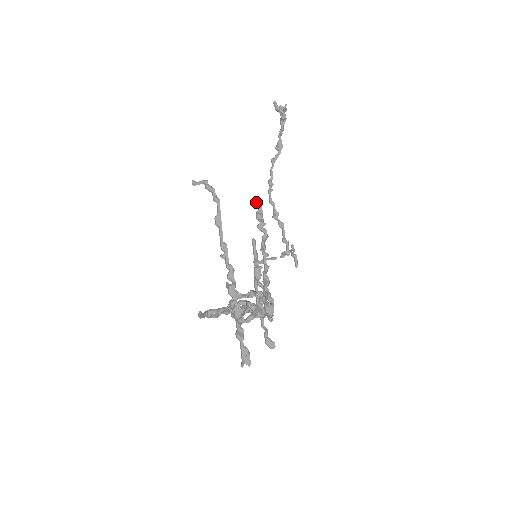
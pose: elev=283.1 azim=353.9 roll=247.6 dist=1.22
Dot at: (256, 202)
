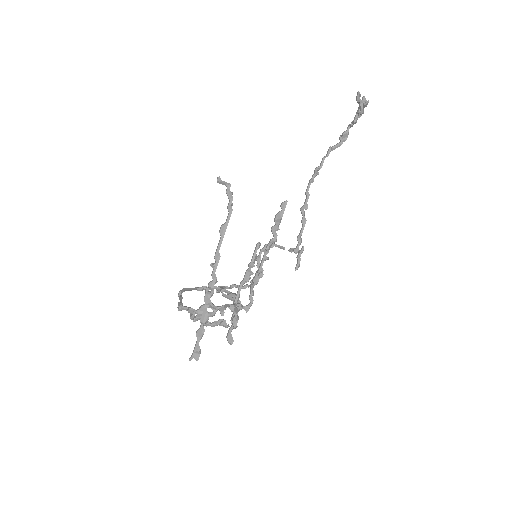
Dot at: (281, 203)
